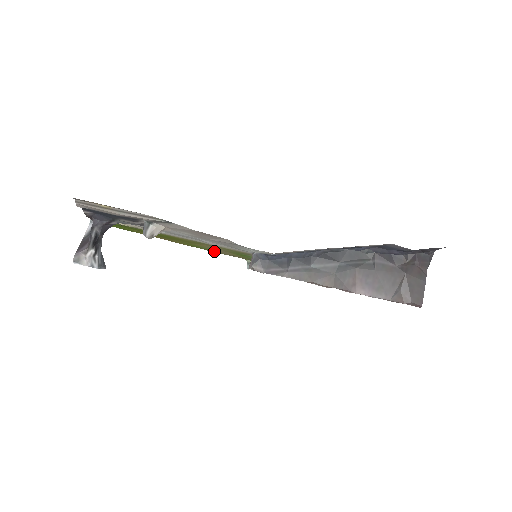
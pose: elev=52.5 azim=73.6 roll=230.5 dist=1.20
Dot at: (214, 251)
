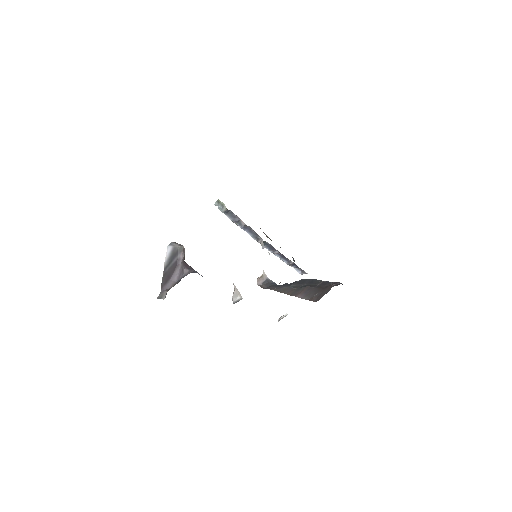
Dot at: occluded
